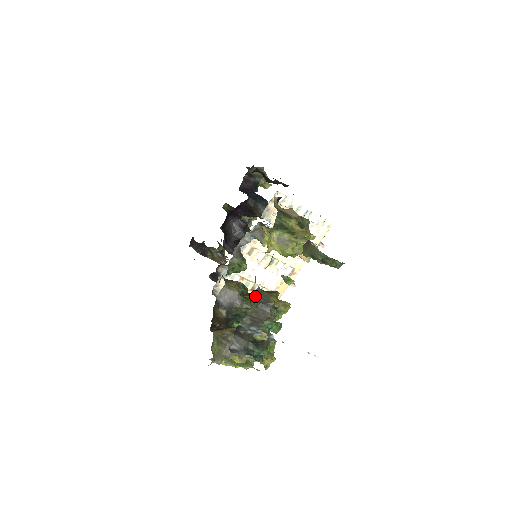
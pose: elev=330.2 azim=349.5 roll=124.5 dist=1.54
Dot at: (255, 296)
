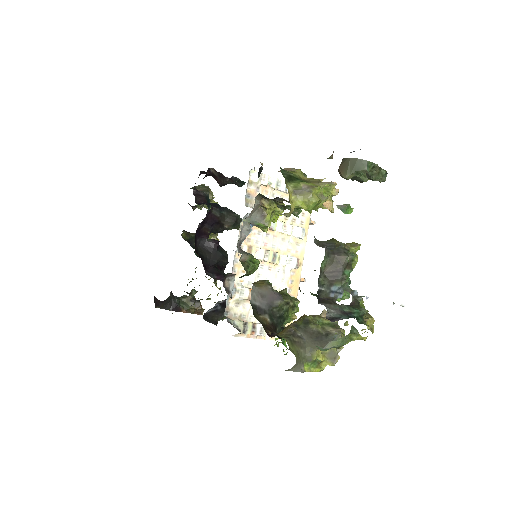
Dot at: occluded
